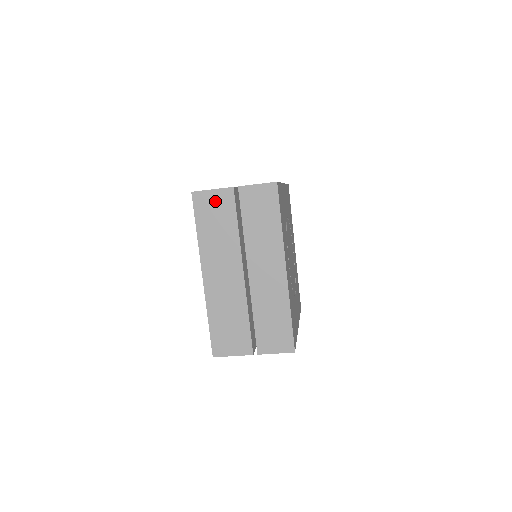
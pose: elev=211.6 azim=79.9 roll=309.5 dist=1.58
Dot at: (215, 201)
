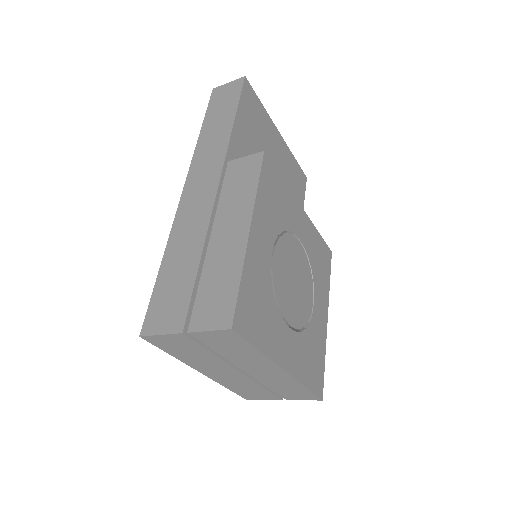
Dot at: (171, 341)
